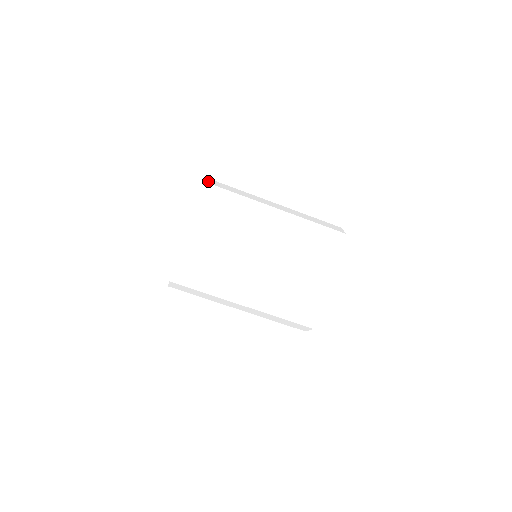
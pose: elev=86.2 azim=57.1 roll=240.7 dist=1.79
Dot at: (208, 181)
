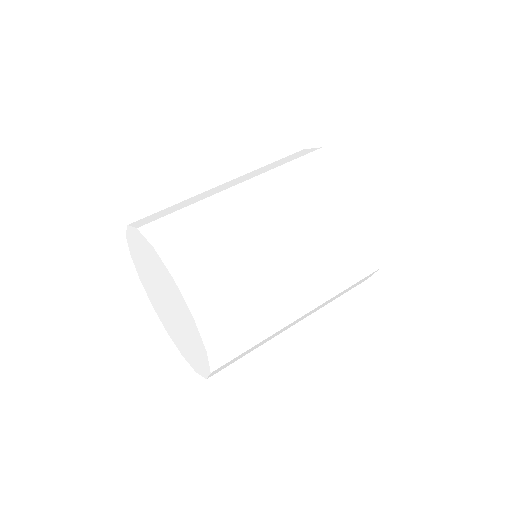
Dot at: occluded
